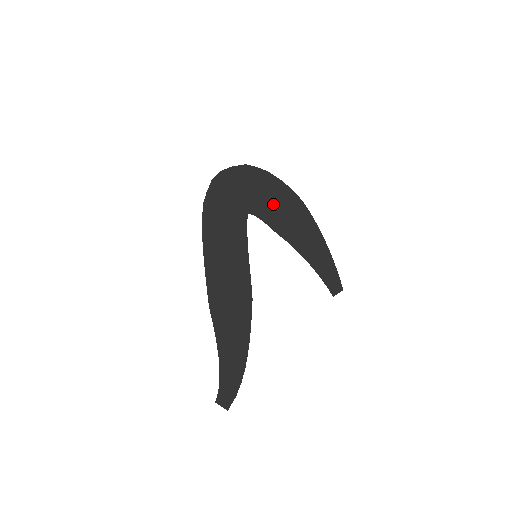
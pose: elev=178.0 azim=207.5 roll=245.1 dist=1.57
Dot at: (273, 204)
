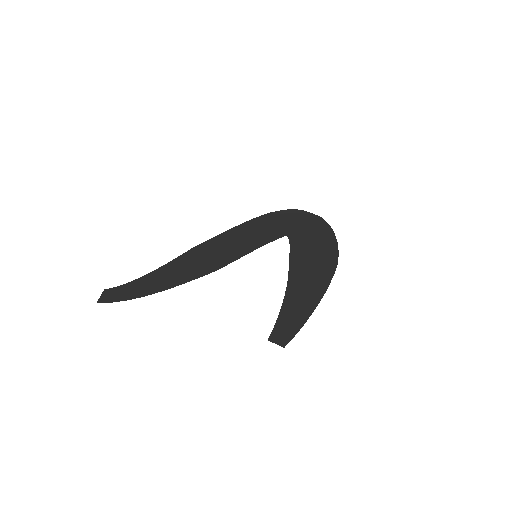
Dot at: (311, 246)
